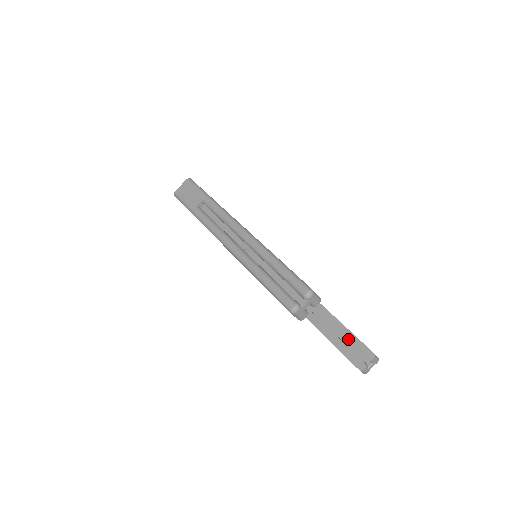
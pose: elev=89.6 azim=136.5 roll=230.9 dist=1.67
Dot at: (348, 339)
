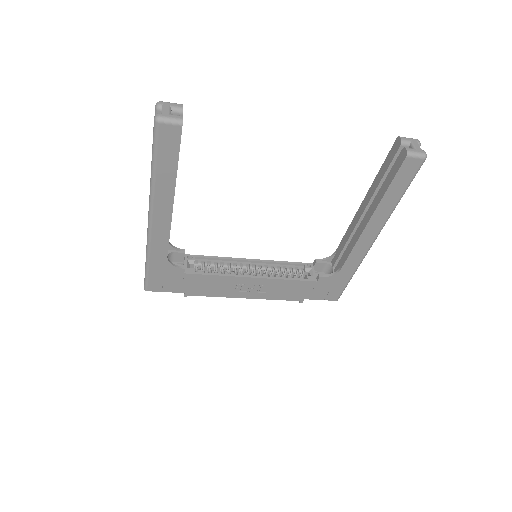
Dot at: (382, 176)
